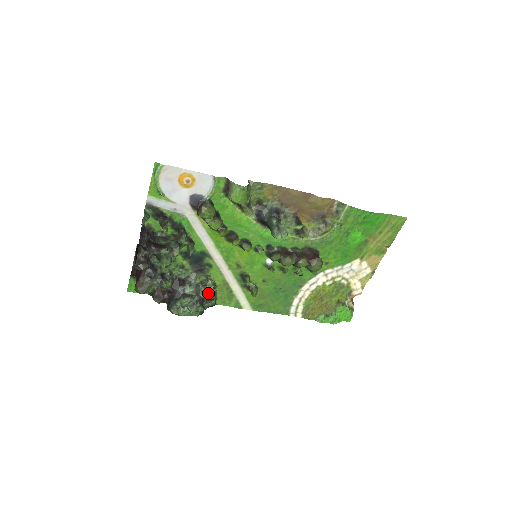
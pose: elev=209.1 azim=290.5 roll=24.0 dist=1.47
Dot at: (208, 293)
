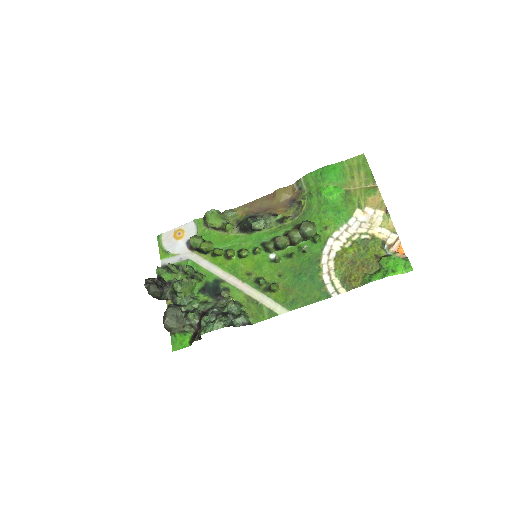
Dot at: (232, 309)
